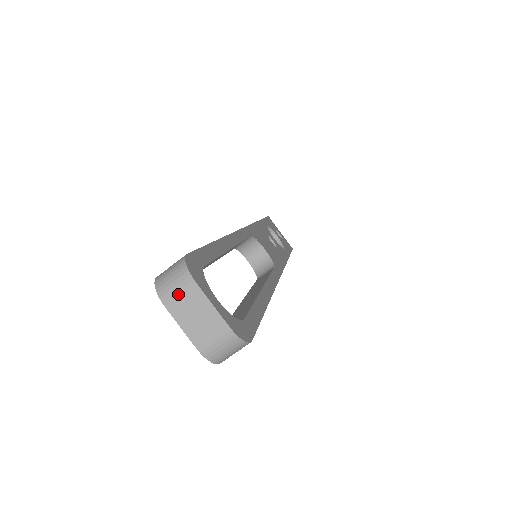
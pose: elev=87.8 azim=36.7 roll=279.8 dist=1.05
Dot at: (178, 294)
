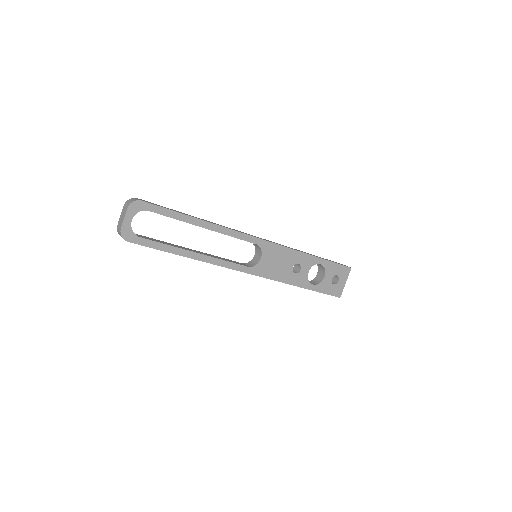
Dot at: (126, 206)
